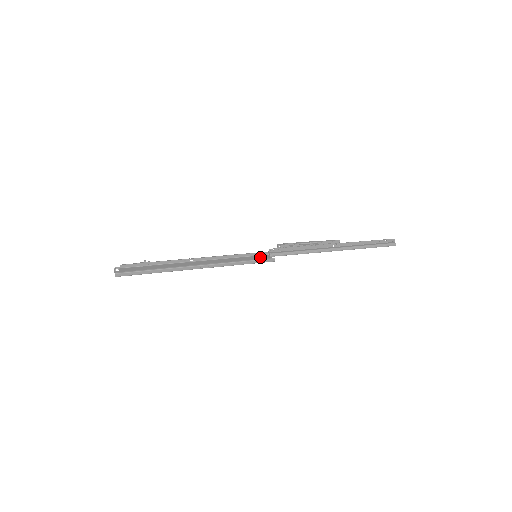
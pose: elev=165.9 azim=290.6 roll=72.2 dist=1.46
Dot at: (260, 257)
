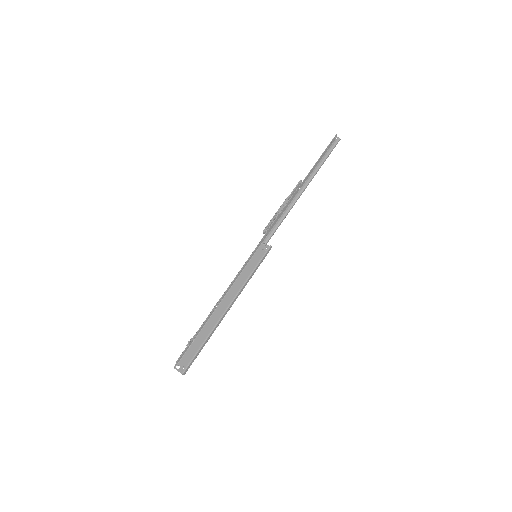
Dot at: (258, 253)
